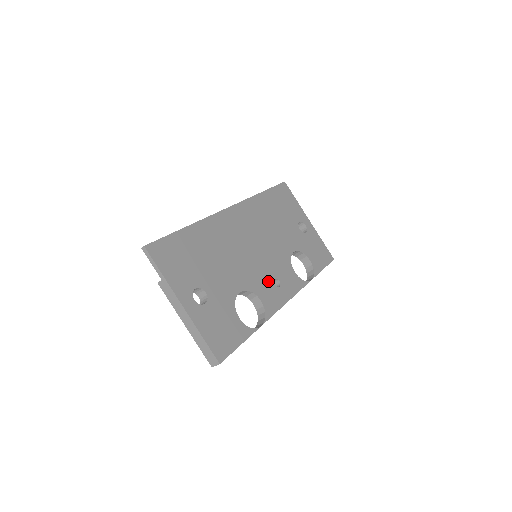
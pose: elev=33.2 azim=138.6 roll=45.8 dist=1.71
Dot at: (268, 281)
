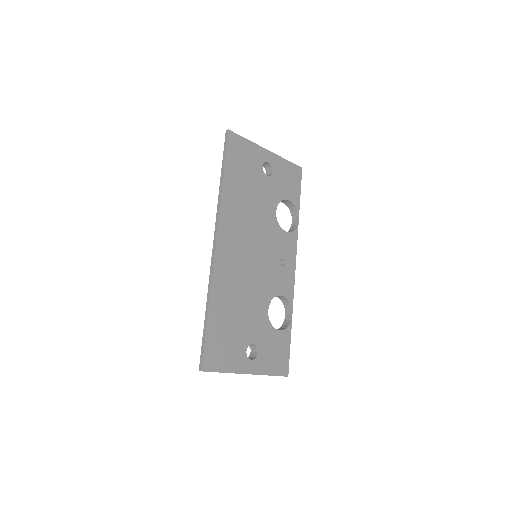
Dot at: (277, 271)
